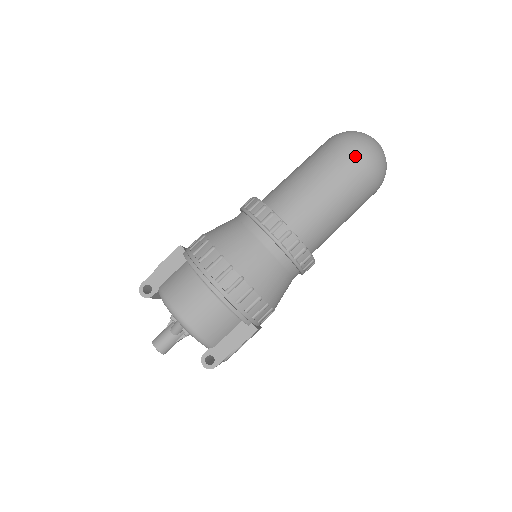
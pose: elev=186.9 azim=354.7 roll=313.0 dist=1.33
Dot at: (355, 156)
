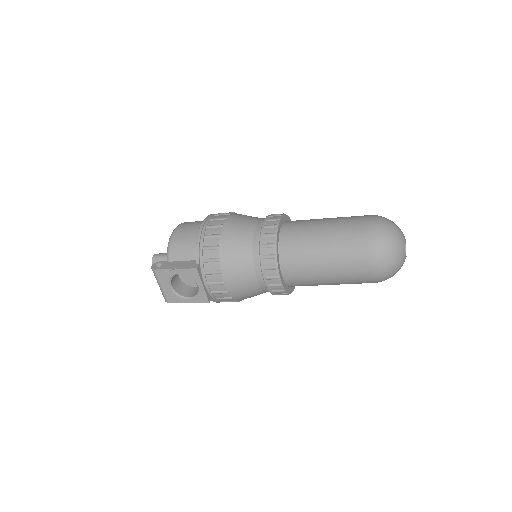
Dot at: (368, 220)
